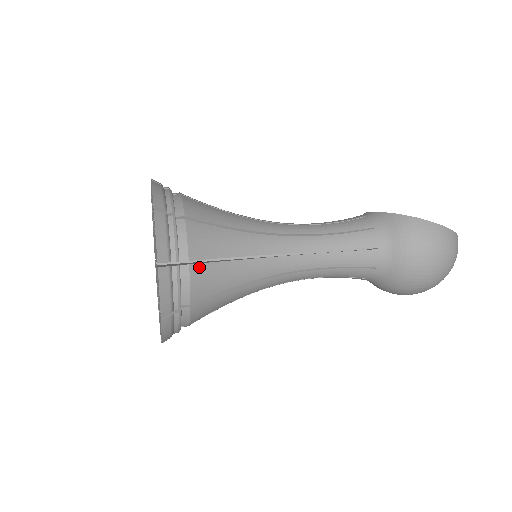
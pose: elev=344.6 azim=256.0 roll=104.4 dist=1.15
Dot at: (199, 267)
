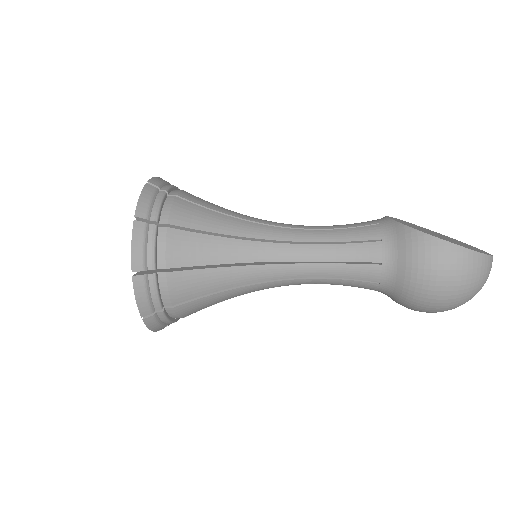
Dot at: (177, 274)
